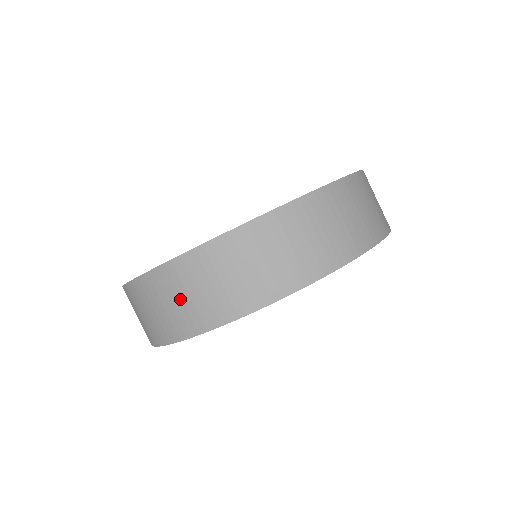
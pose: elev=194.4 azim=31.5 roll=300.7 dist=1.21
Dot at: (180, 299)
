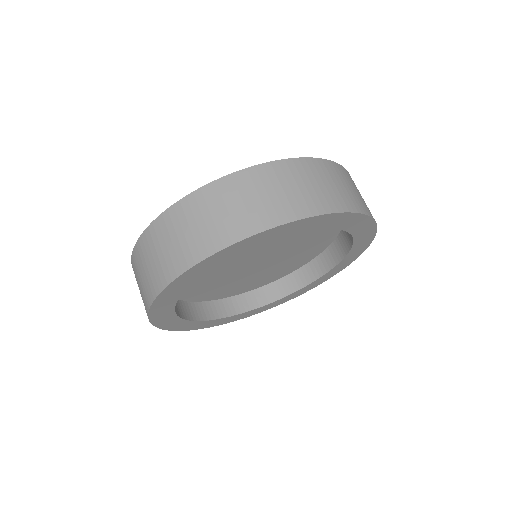
Dot at: occluded
